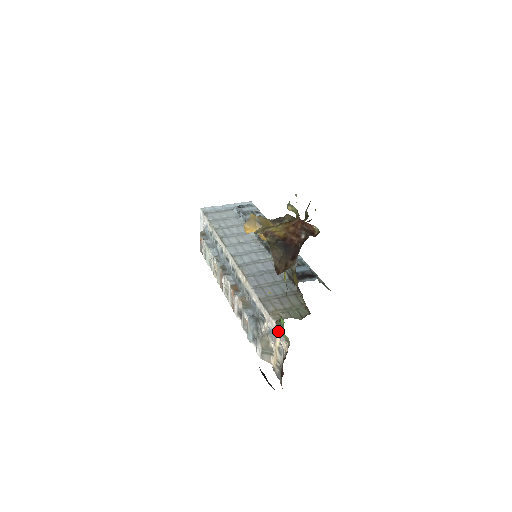
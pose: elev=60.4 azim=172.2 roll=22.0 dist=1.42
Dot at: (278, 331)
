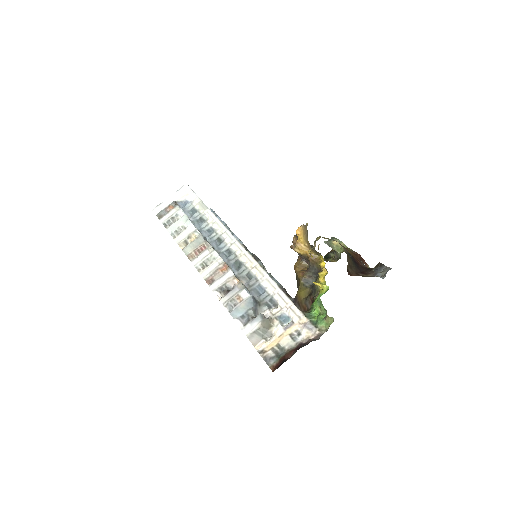
Dot at: (303, 319)
